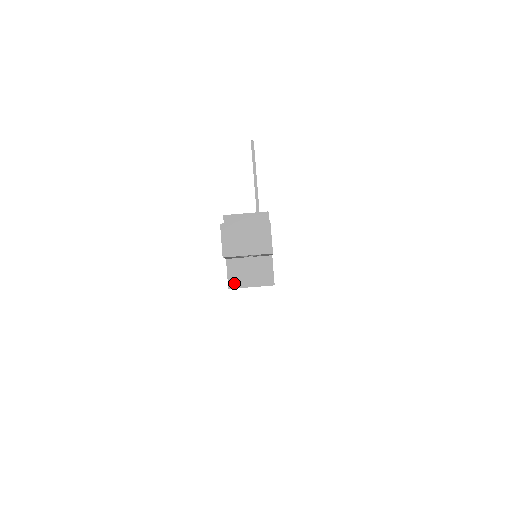
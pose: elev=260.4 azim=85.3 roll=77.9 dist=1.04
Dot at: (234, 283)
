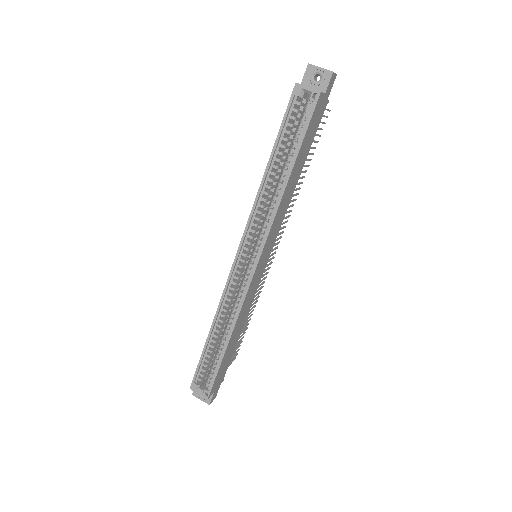
Dot at: (300, 84)
